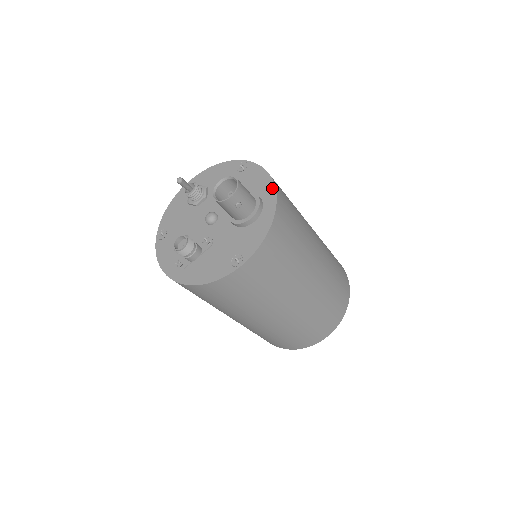
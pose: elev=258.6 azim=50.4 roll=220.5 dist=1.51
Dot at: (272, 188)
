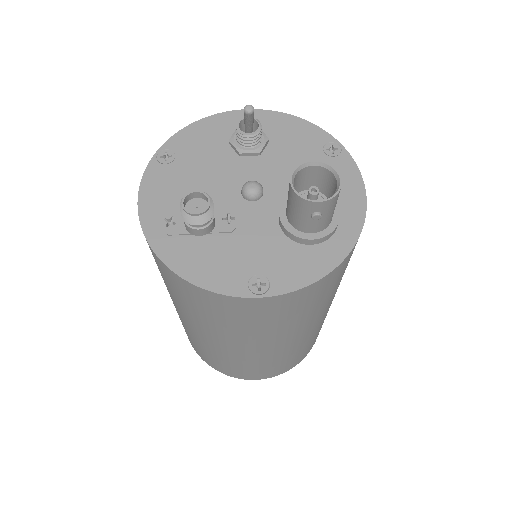
Dot at: (361, 215)
